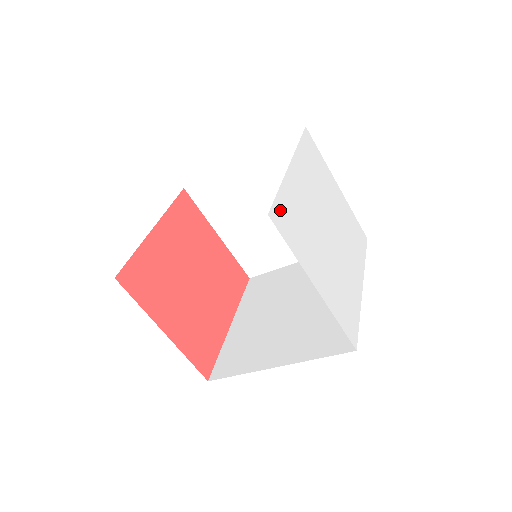
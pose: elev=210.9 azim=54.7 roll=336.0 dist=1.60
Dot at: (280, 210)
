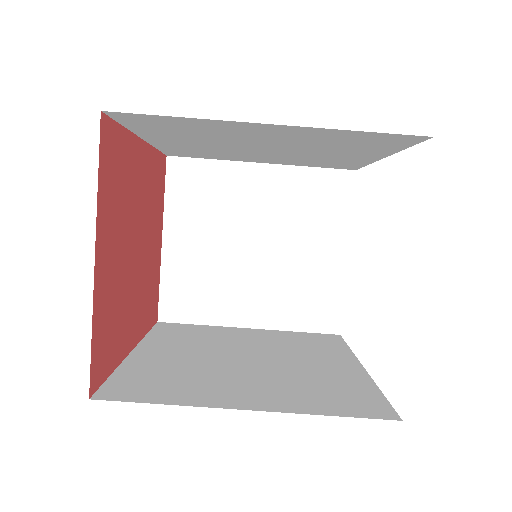
Dot at: occluded
